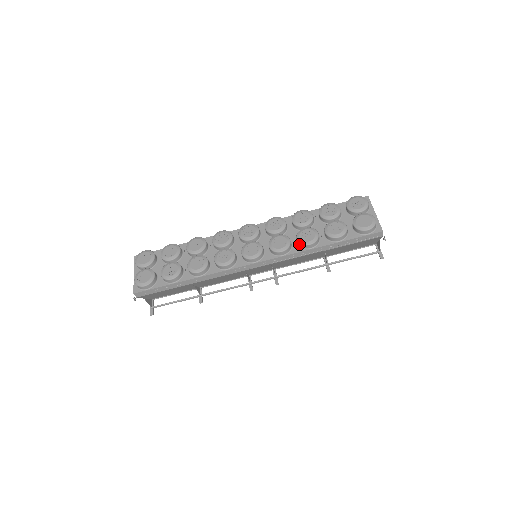
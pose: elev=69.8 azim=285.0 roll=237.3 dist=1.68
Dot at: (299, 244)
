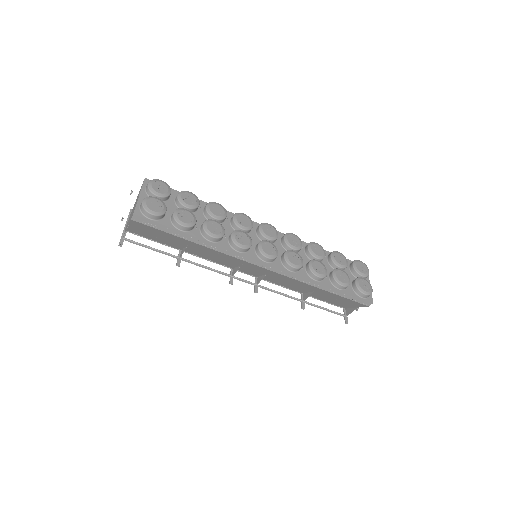
Dot at: (309, 271)
